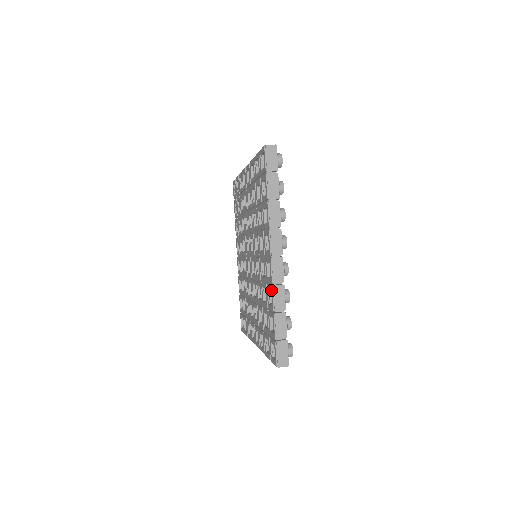
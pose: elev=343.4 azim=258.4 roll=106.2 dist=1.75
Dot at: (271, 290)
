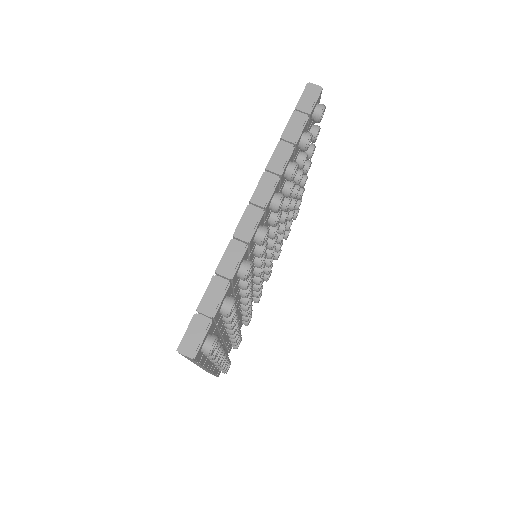
Dot at: occluded
